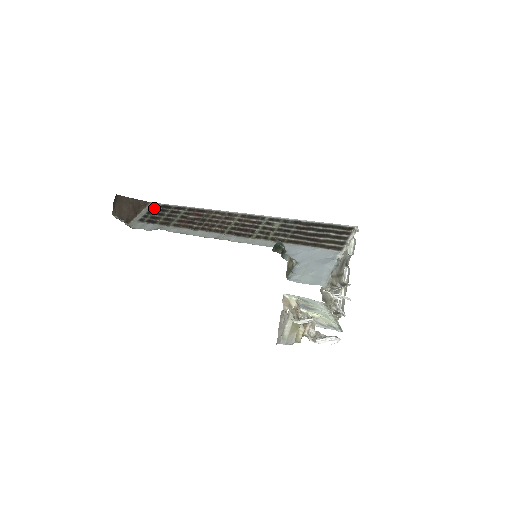
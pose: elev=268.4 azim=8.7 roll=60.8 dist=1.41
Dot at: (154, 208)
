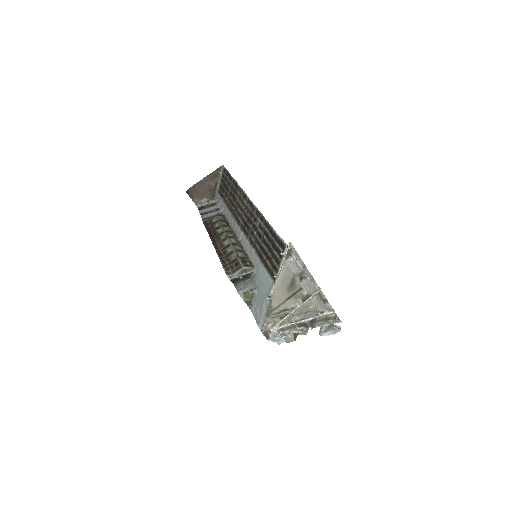
Dot at: (223, 175)
